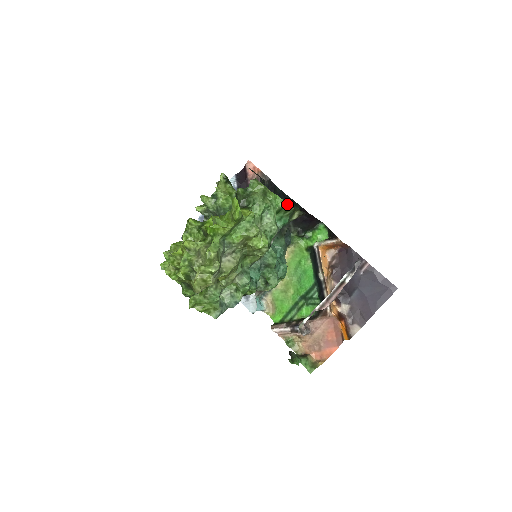
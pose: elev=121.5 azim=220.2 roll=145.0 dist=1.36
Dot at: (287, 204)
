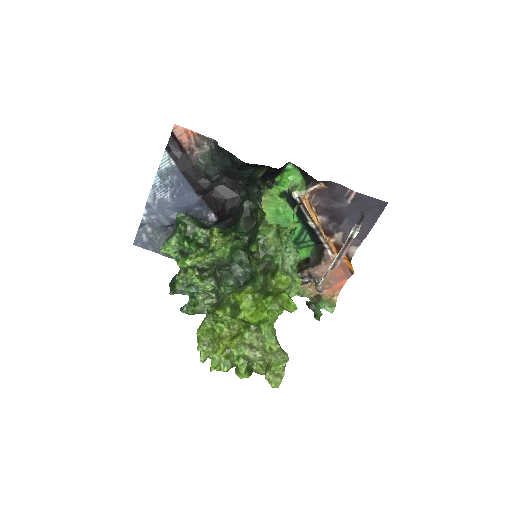
Dot at: (298, 221)
